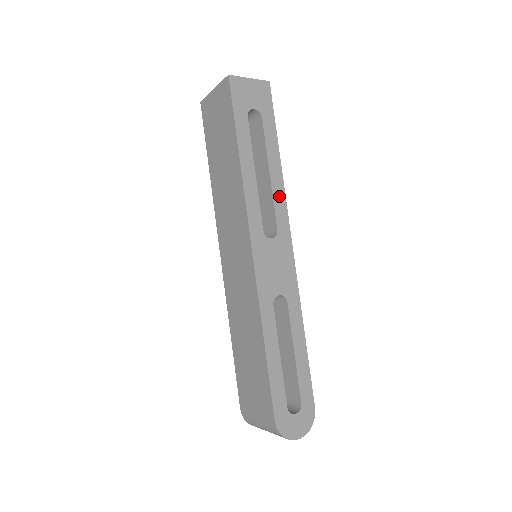
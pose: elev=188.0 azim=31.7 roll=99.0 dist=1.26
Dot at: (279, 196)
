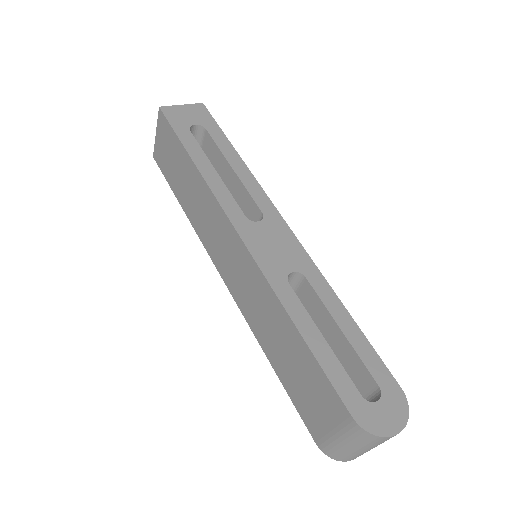
Dot at: (251, 184)
